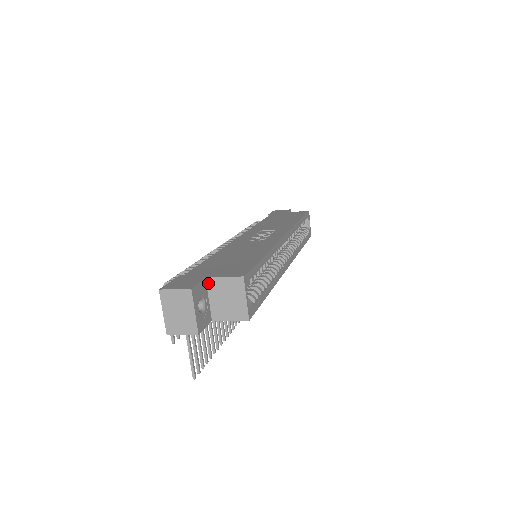
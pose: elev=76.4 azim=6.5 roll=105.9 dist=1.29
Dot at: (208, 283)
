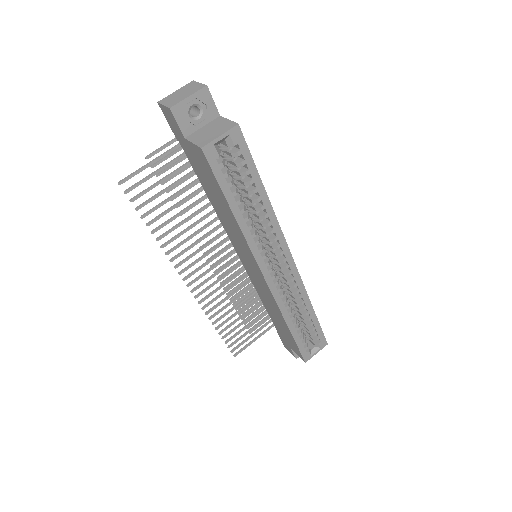
Dot at: (217, 119)
